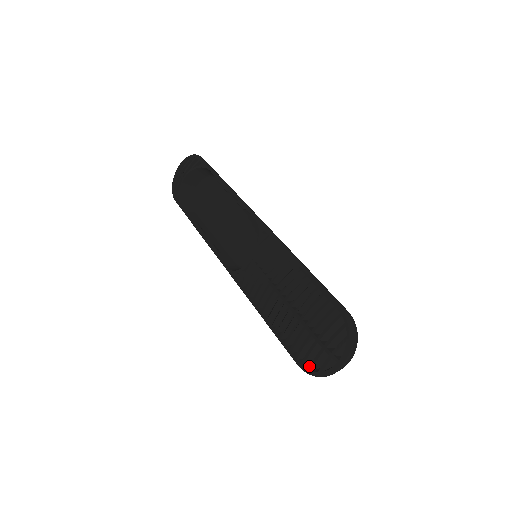
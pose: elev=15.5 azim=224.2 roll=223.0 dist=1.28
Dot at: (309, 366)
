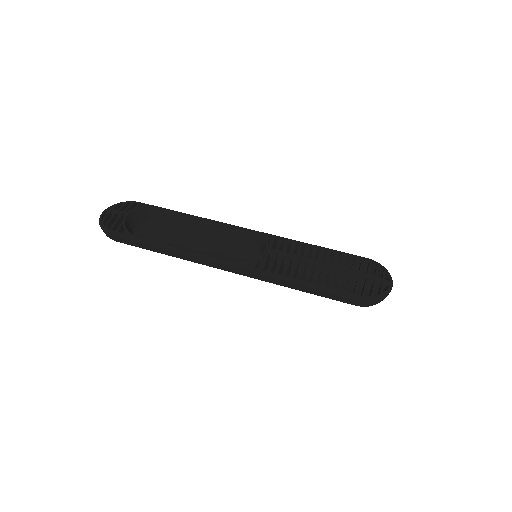
Dot at: (371, 292)
